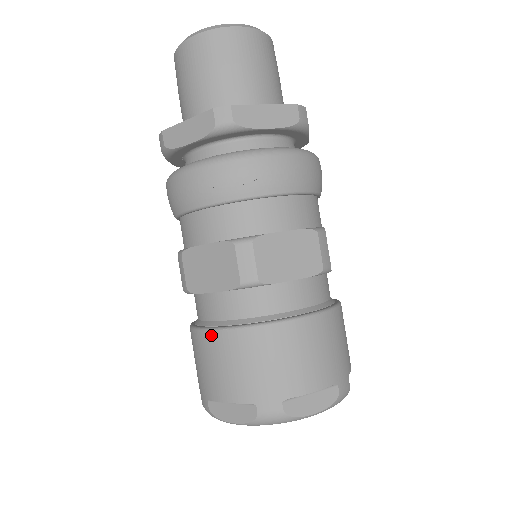
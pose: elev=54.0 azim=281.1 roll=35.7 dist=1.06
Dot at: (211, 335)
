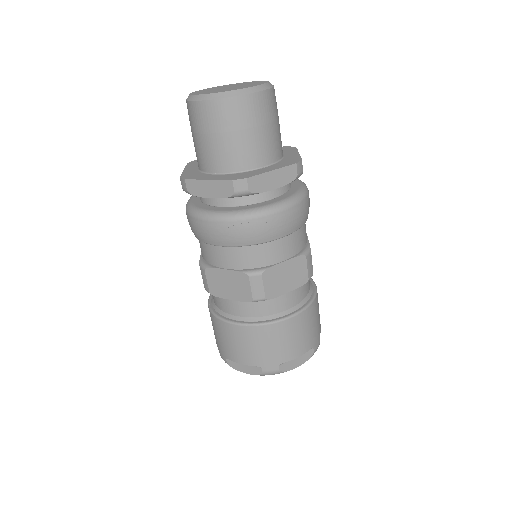
Dot at: (230, 326)
